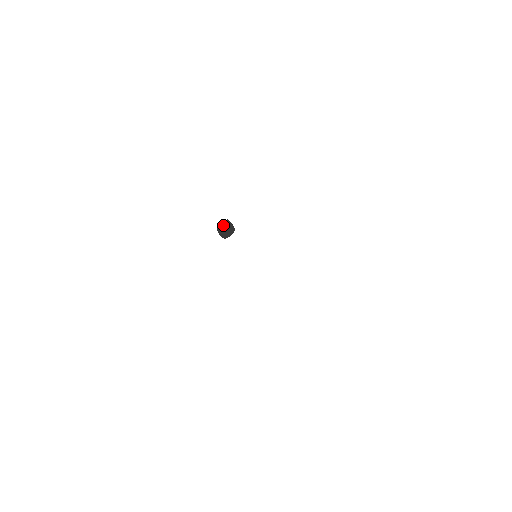
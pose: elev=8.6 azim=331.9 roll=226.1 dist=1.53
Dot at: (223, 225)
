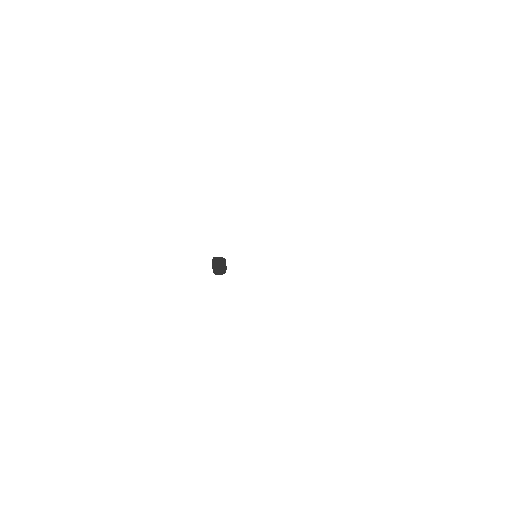
Dot at: (214, 266)
